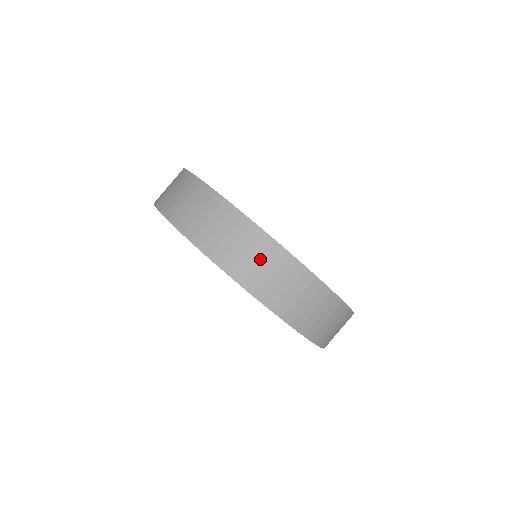
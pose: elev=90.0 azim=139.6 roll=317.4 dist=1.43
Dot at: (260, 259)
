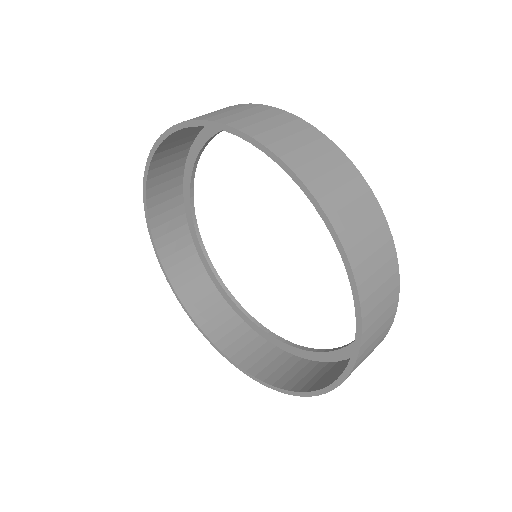
Dot at: (331, 169)
